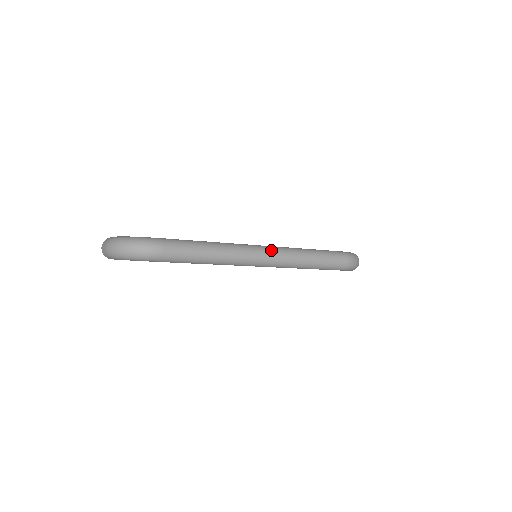
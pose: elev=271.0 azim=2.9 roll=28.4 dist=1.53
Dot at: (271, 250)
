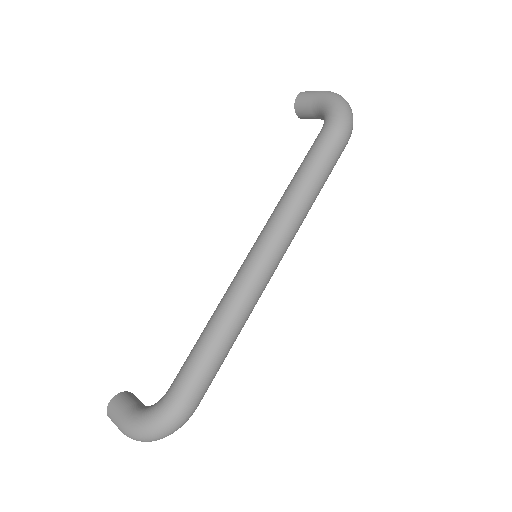
Dot at: (273, 247)
